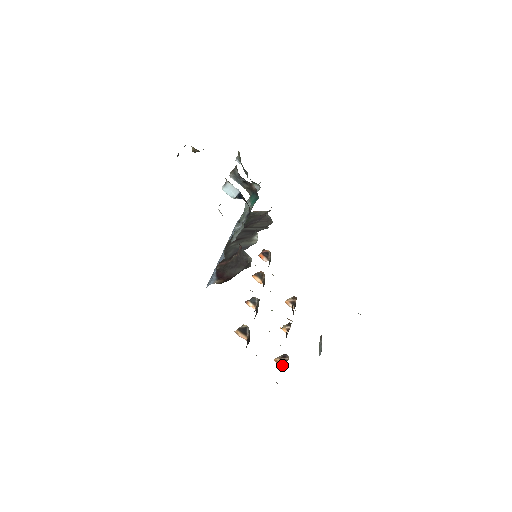
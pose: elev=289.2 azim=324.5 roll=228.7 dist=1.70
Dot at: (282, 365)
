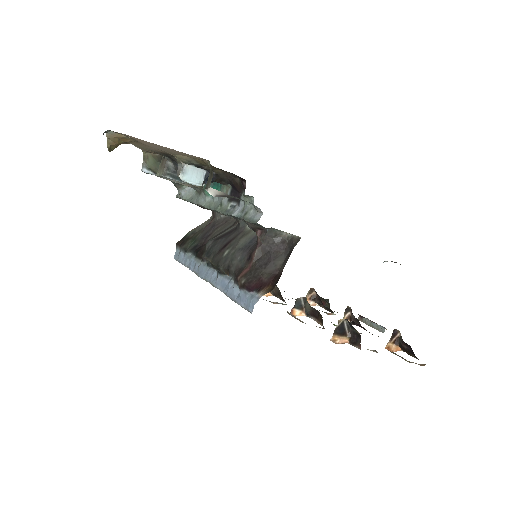
Dot at: (396, 349)
